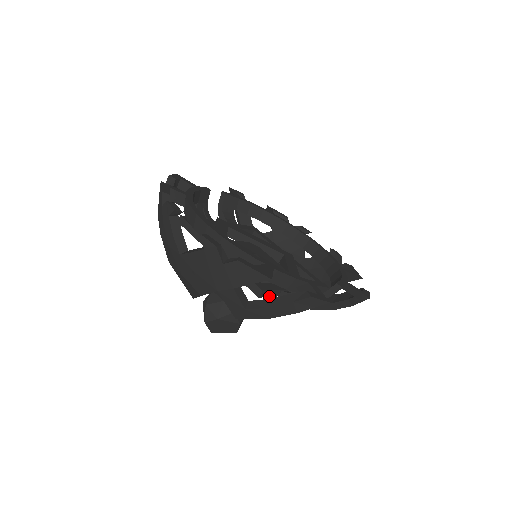
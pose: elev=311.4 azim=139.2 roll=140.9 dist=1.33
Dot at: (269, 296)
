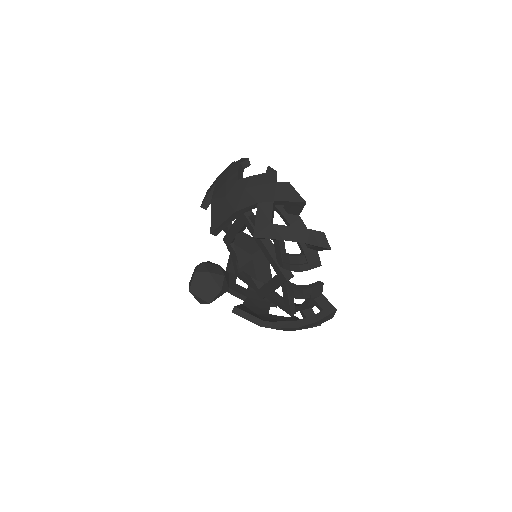
Dot at: (279, 244)
